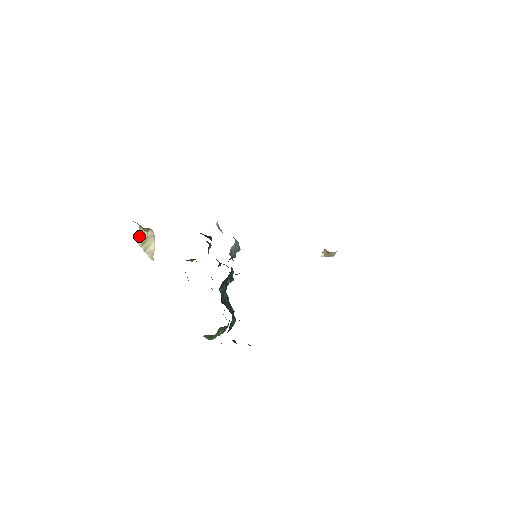
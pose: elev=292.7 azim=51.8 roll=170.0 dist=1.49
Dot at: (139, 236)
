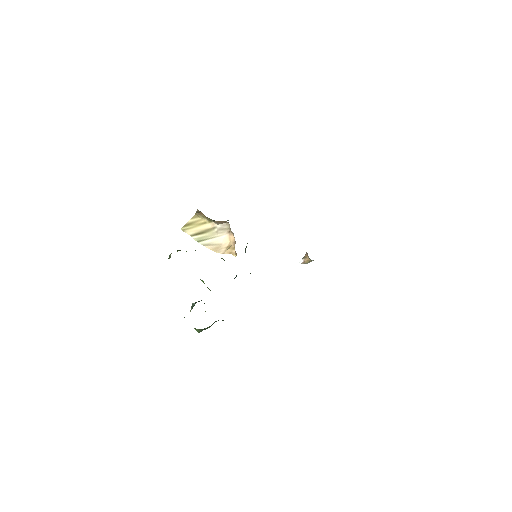
Dot at: (190, 224)
